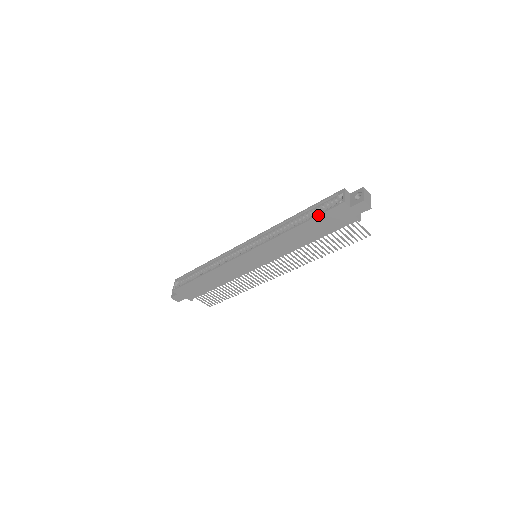
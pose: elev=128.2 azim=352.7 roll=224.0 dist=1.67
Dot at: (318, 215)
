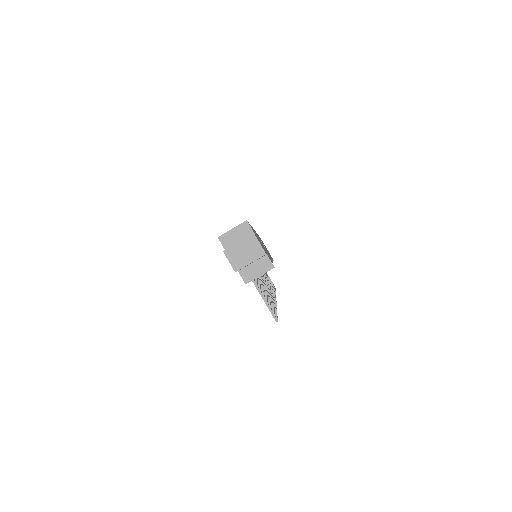
Dot at: occluded
